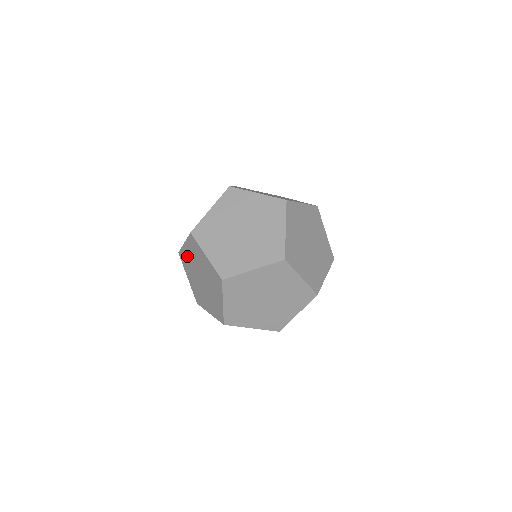
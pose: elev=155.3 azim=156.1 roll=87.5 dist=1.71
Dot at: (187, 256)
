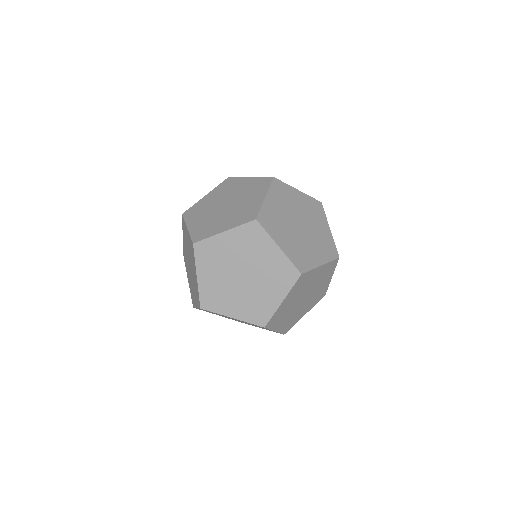
Dot at: (221, 248)
